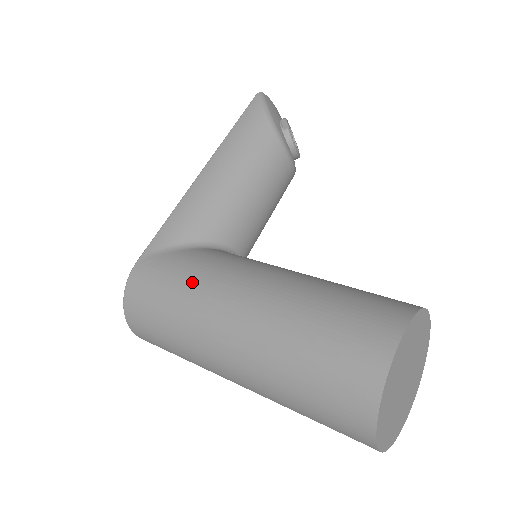
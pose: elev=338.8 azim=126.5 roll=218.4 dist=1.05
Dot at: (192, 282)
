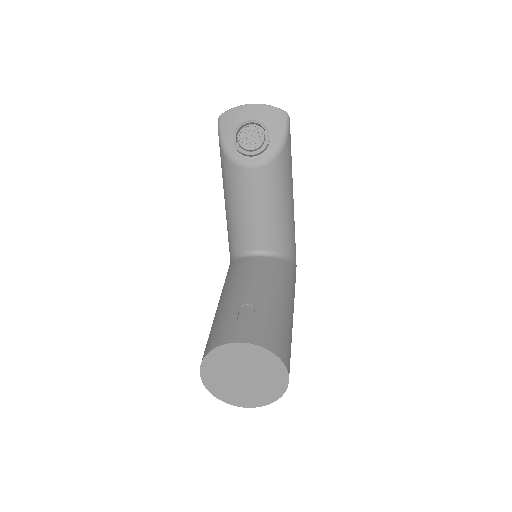
Dot at: occluded
